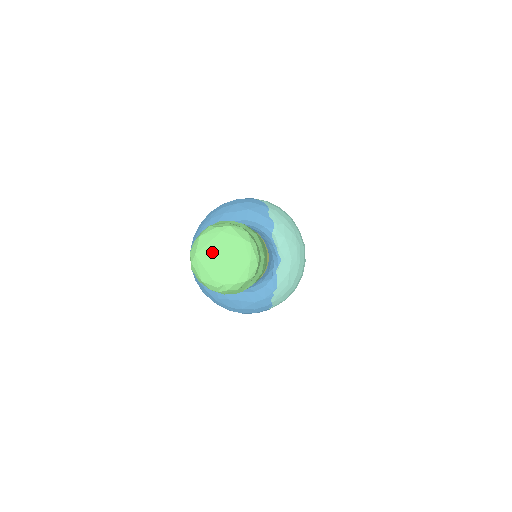
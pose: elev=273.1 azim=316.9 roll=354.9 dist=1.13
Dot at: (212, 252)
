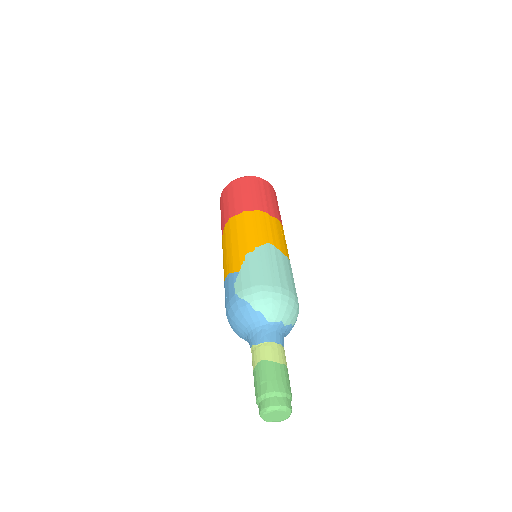
Dot at: (271, 418)
